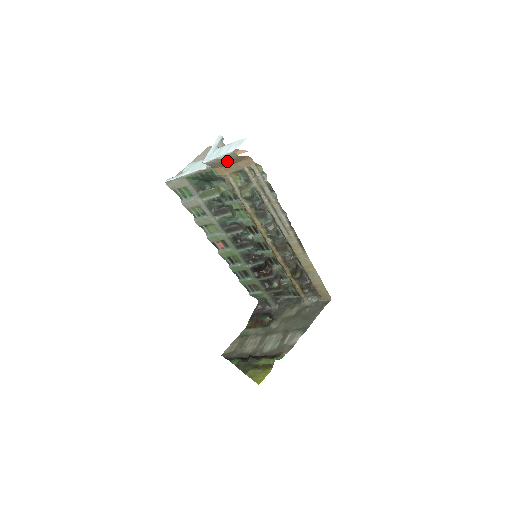
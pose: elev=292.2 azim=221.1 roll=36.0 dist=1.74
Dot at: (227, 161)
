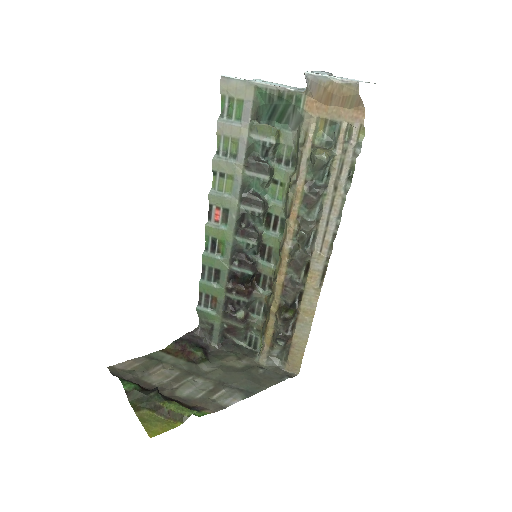
Dot at: (337, 92)
